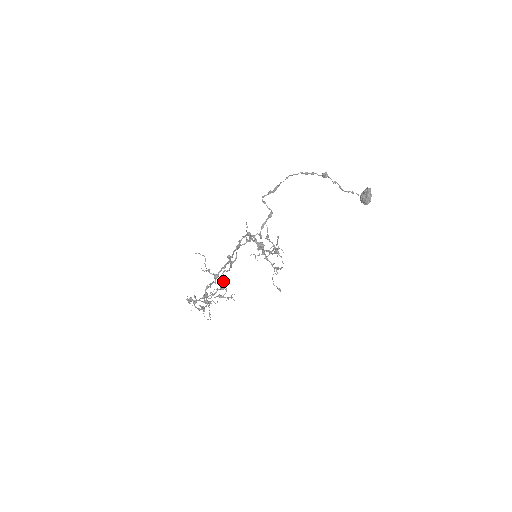
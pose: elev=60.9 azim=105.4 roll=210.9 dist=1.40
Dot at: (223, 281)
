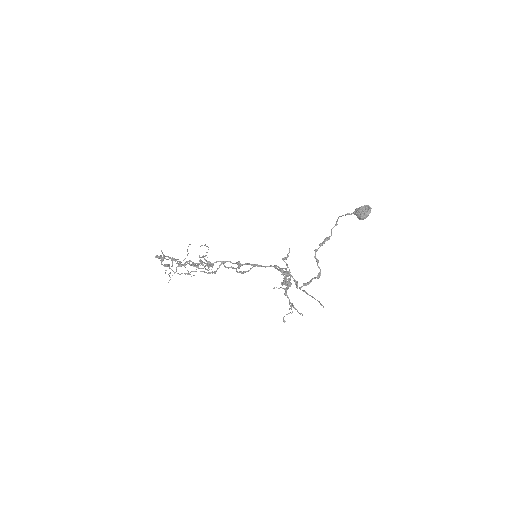
Dot at: occluded
